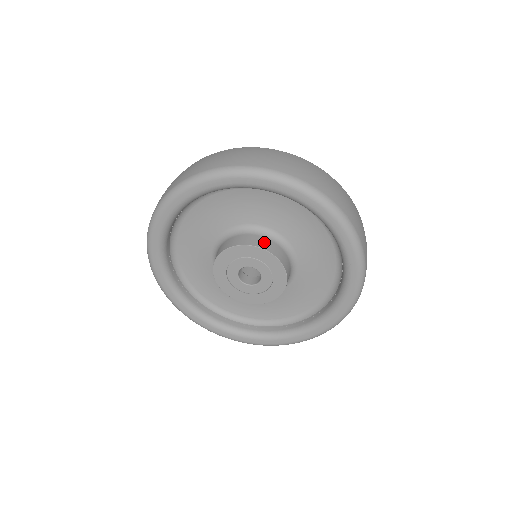
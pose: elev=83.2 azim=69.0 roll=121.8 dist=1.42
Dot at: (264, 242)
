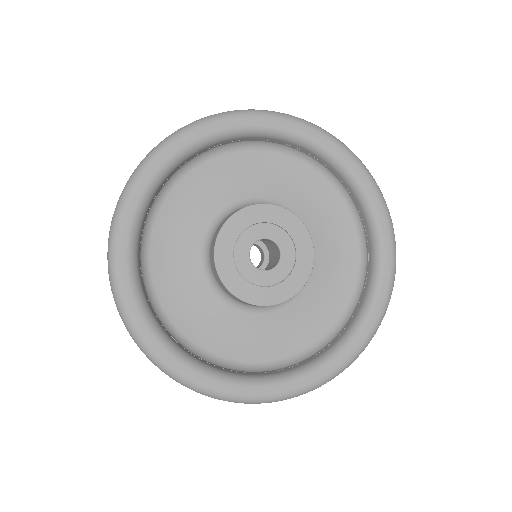
Dot at: occluded
